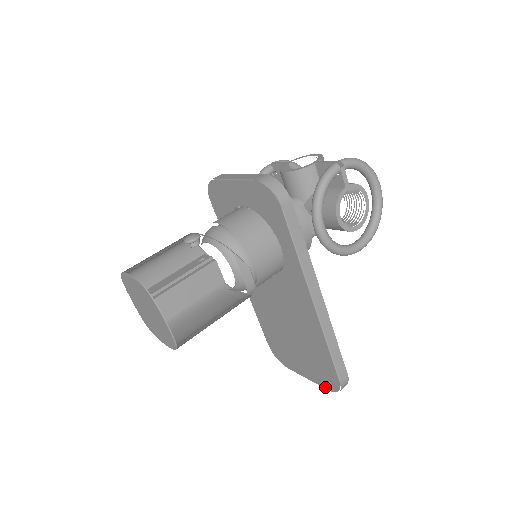
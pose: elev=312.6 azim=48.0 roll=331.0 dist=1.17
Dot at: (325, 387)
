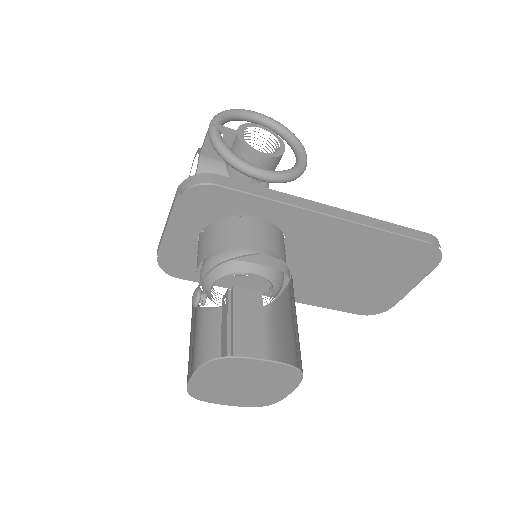
Dot at: (431, 269)
